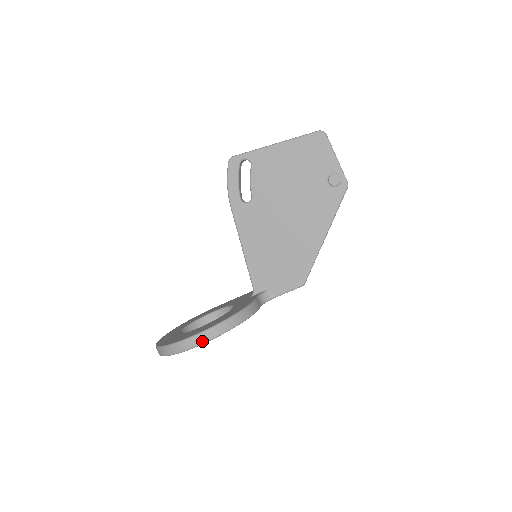
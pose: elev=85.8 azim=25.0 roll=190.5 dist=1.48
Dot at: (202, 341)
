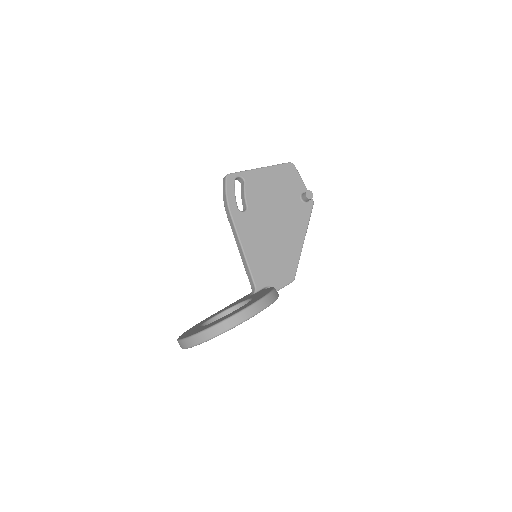
Dot at: (260, 309)
